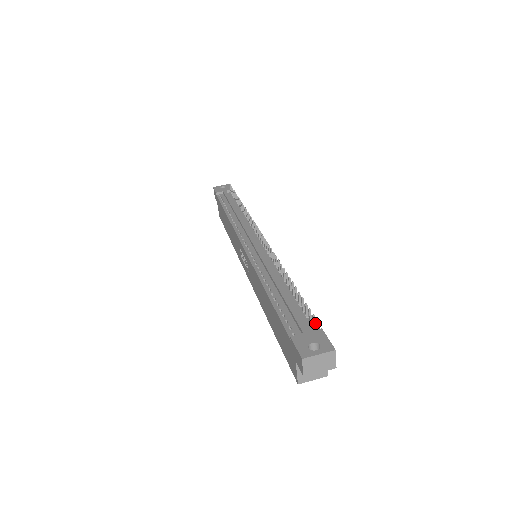
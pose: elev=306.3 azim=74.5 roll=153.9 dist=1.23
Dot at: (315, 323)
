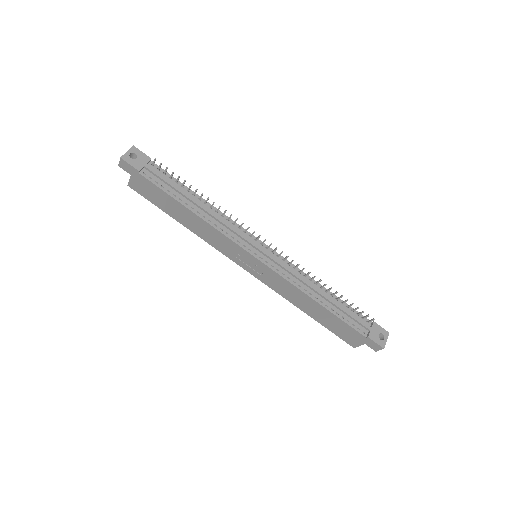
Dot at: (371, 321)
